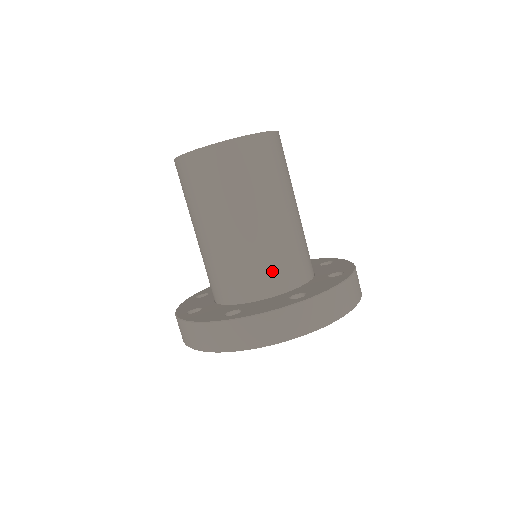
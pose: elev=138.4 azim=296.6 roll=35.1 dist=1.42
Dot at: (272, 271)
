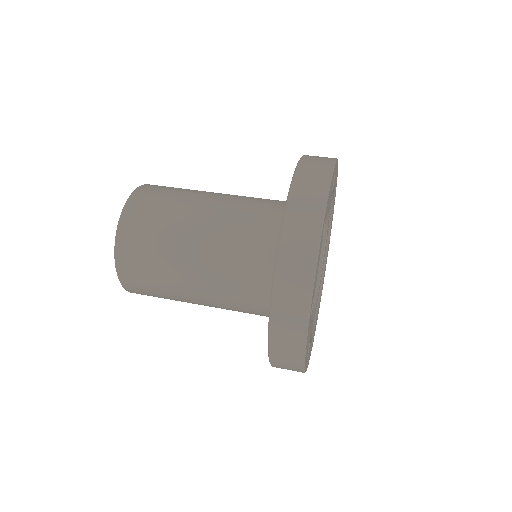
Dot at: (268, 205)
